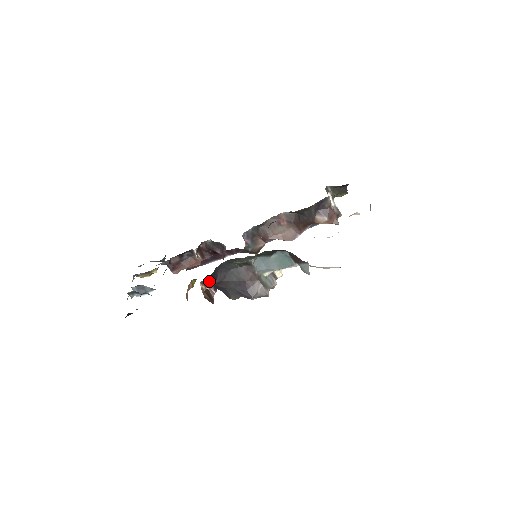
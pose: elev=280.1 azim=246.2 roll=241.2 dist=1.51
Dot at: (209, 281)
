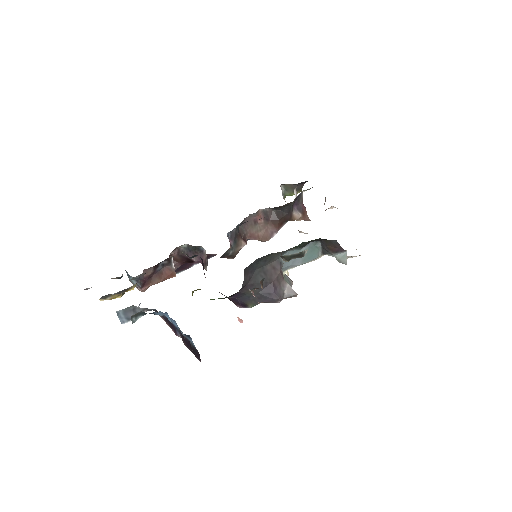
Dot at: occluded
